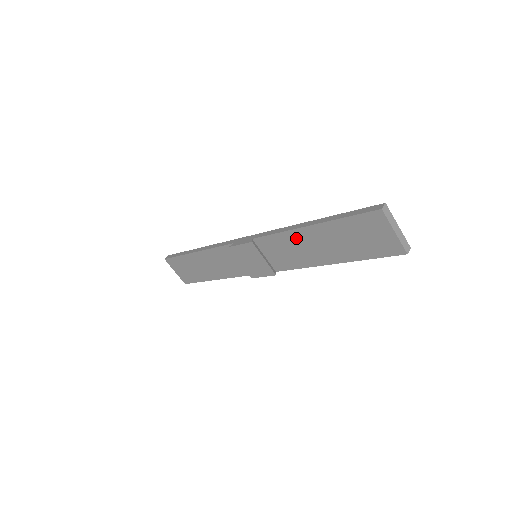
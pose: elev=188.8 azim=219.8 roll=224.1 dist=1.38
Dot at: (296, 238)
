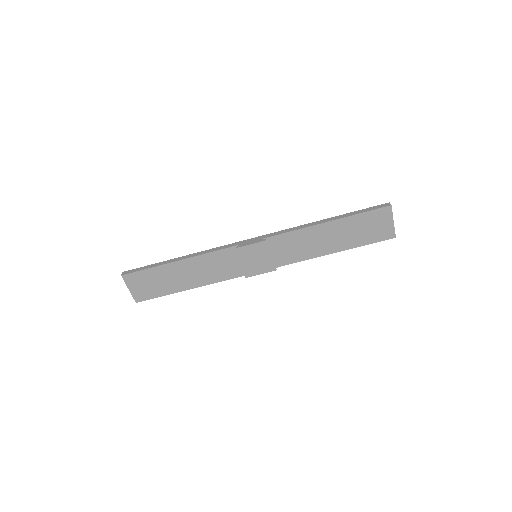
Dot at: (310, 234)
